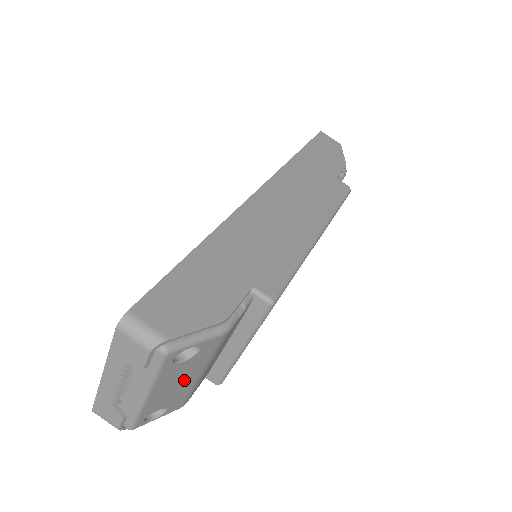
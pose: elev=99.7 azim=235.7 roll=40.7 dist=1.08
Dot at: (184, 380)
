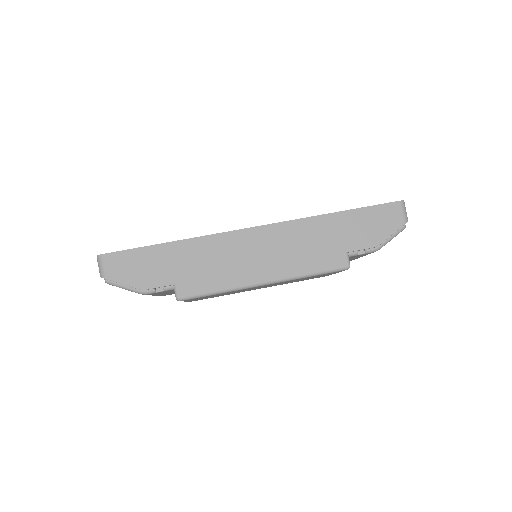
Dot at: occluded
